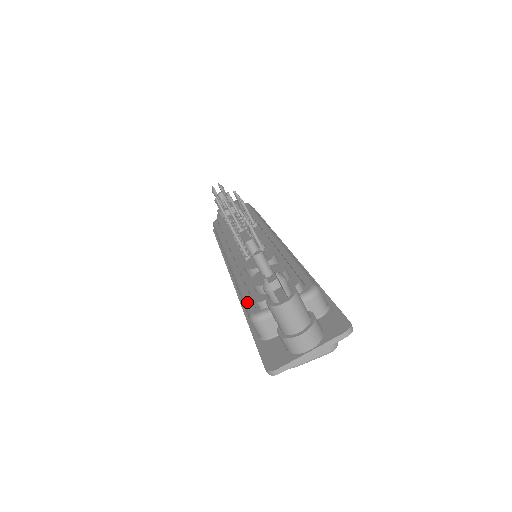
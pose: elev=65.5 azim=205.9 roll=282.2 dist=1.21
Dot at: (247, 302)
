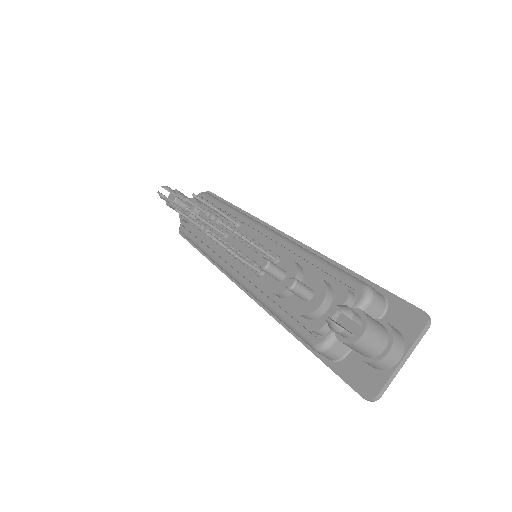
Dot at: (298, 330)
